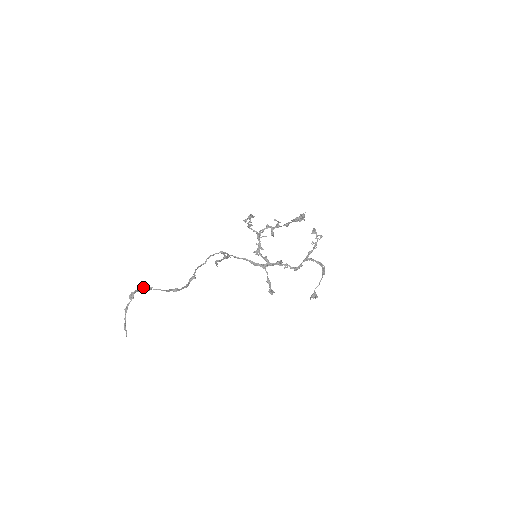
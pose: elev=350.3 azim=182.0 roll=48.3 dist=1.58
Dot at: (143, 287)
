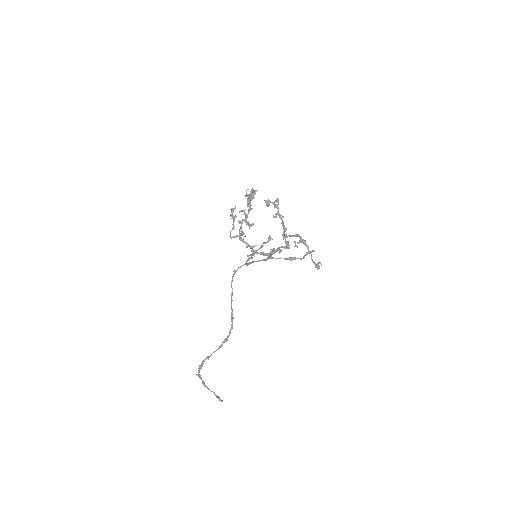
Dot at: occluded
